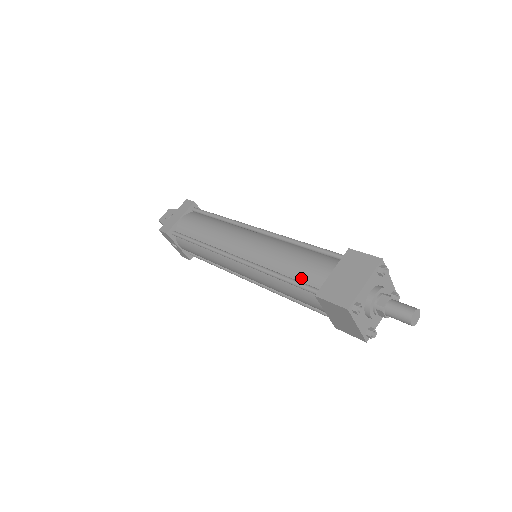
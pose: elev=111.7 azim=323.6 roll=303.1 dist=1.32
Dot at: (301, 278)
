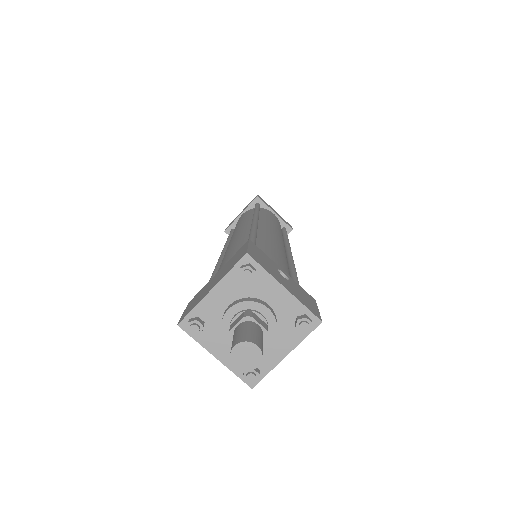
Dot at: occluded
